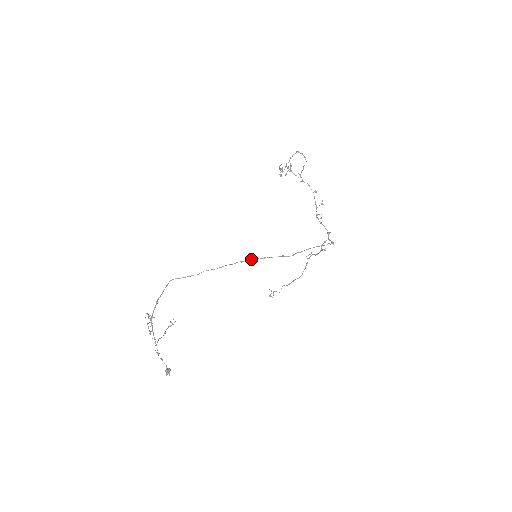
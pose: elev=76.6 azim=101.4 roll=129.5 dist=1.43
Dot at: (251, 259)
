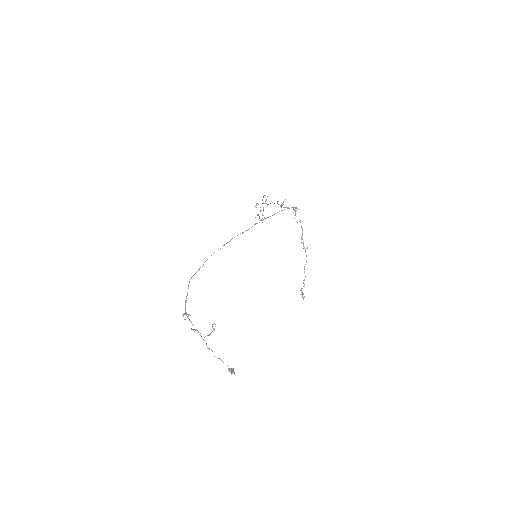
Dot at: (234, 237)
